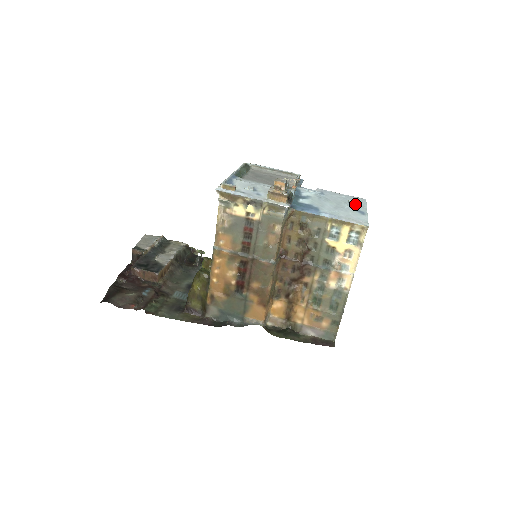
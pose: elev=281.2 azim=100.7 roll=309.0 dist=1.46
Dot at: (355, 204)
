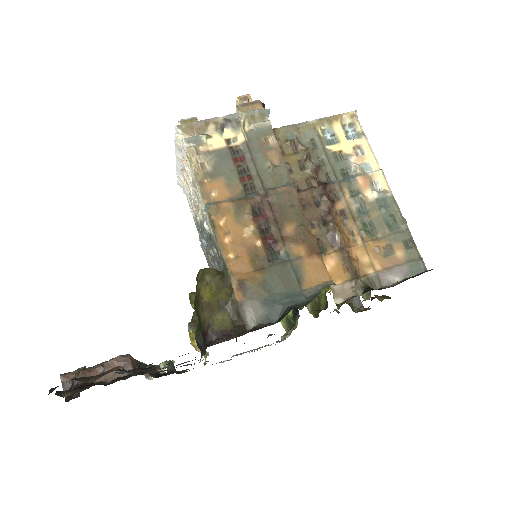
Dot at: occluded
